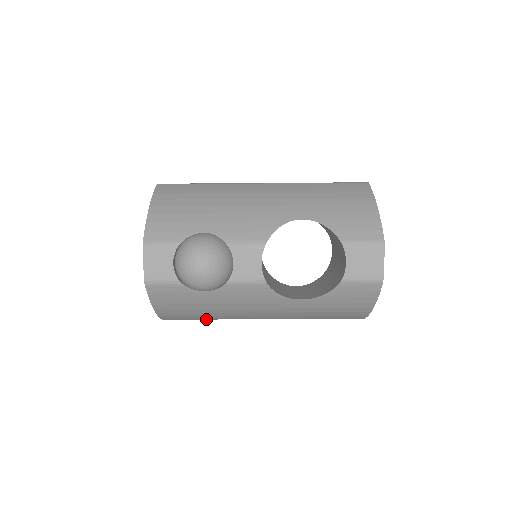
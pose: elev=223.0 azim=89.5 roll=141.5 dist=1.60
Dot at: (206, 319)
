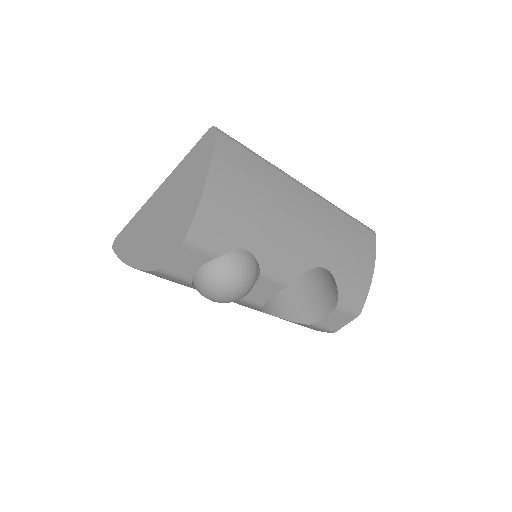
Dot at: occluded
